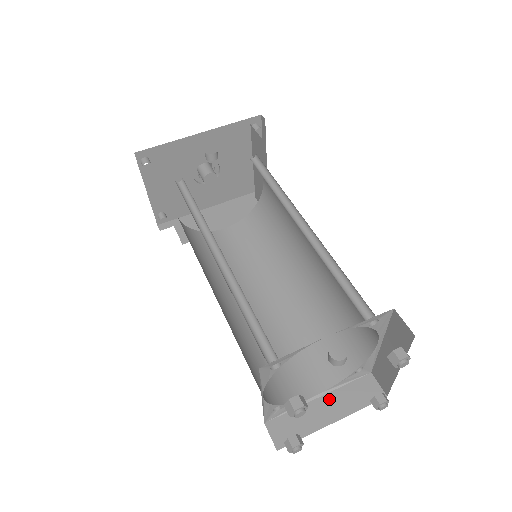
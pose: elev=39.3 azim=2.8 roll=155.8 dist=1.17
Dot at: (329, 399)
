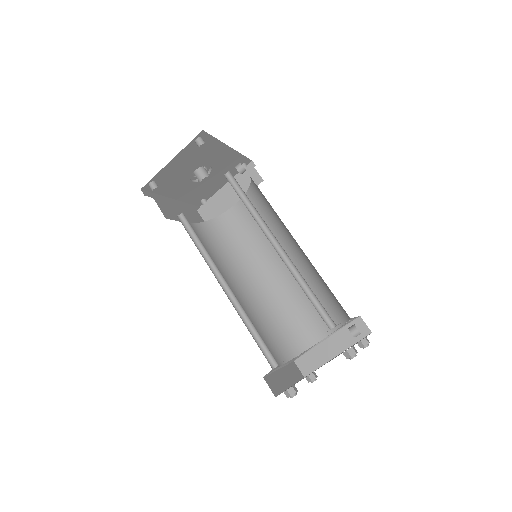
Dot at: (284, 371)
